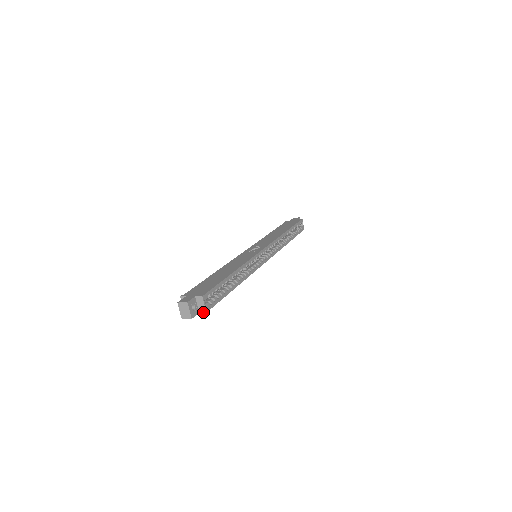
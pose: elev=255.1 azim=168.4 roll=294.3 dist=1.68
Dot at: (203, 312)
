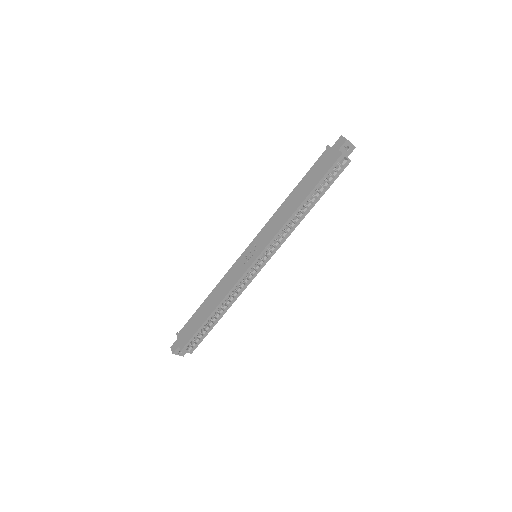
Dot at: (190, 352)
